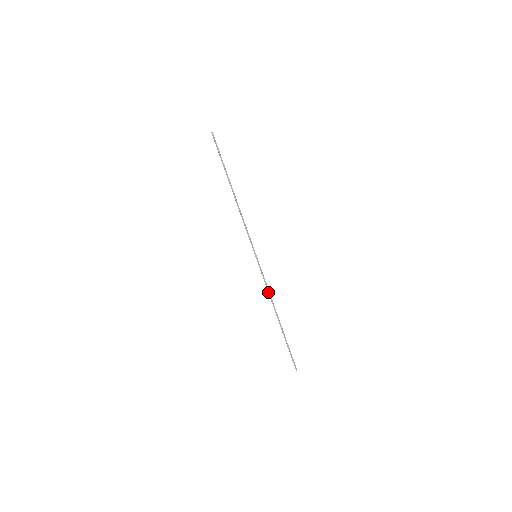
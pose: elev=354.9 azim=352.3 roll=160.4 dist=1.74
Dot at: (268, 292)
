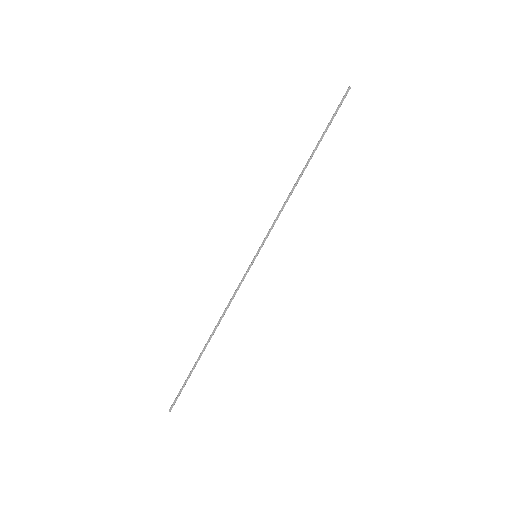
Dot at: (228, 304)
